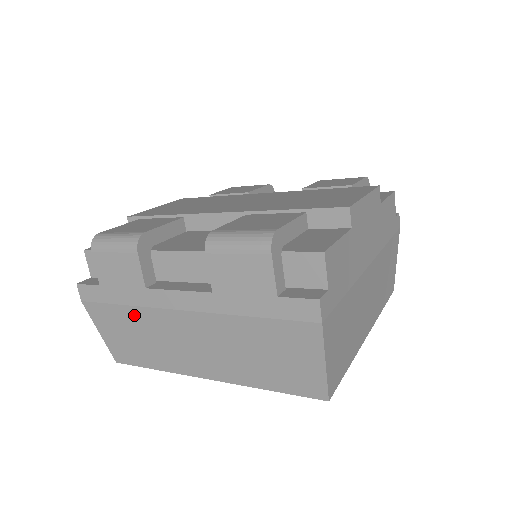
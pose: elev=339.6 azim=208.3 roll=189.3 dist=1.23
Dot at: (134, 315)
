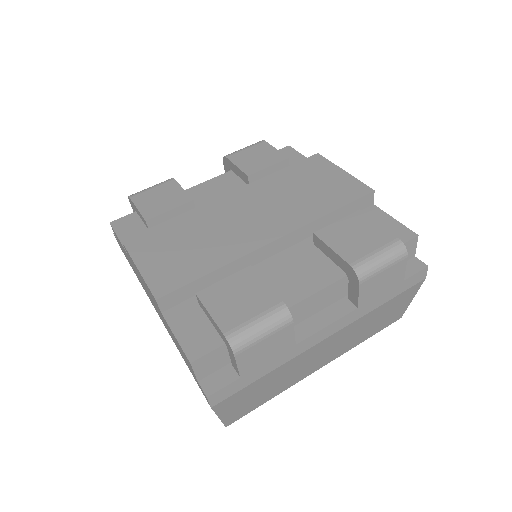
Dot at: (275, 374)
